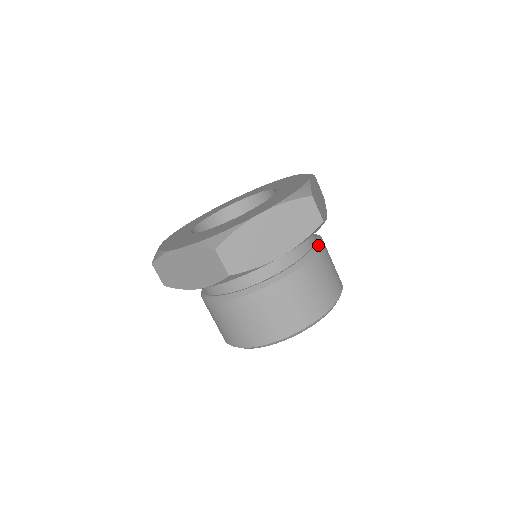
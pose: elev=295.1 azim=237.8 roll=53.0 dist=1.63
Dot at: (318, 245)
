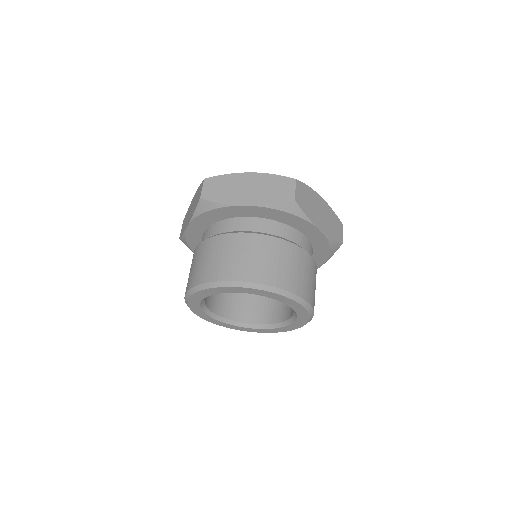
Dot at: (296, 244)
